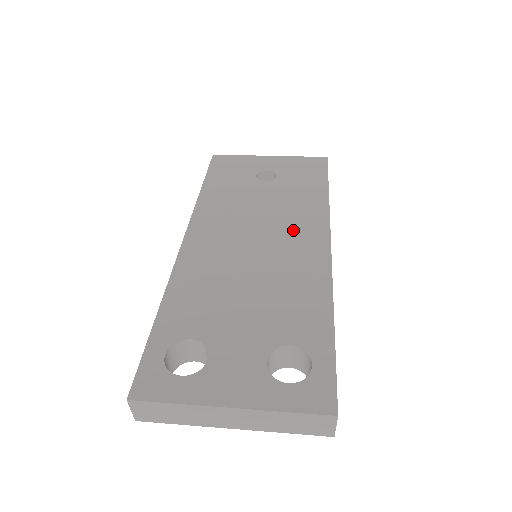
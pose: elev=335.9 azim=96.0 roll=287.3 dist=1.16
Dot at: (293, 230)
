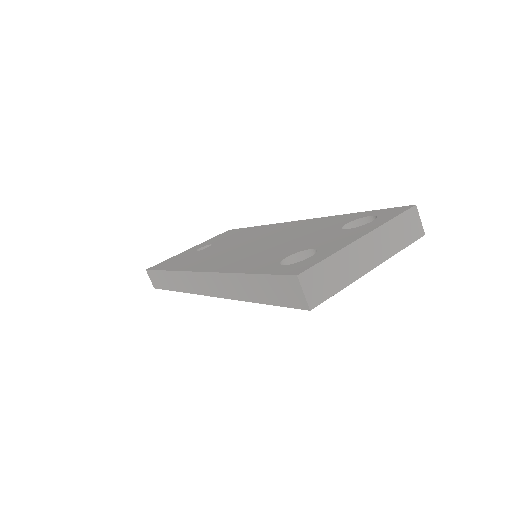
Dot at: (263, 233)
